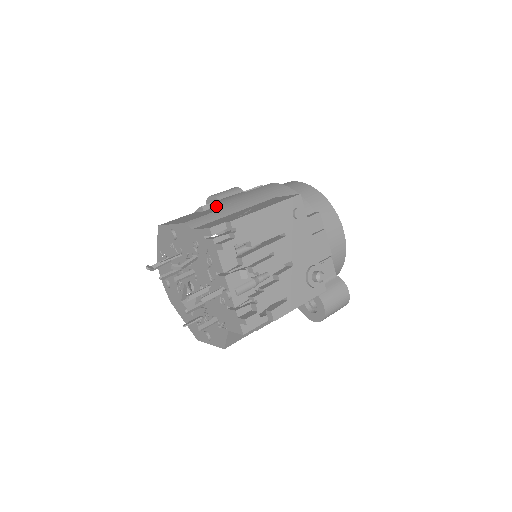
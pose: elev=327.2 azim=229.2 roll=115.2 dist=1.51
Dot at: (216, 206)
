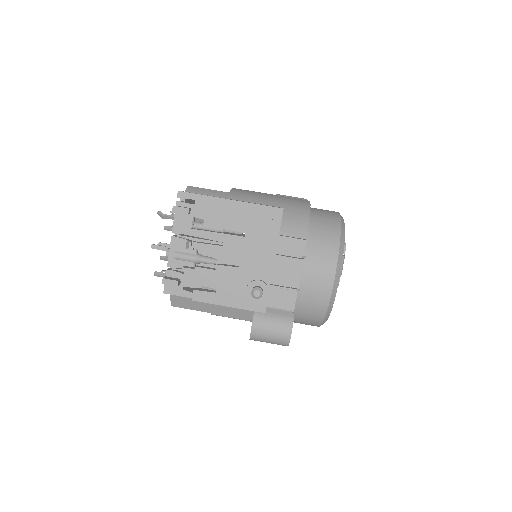
Dot at: (231, 189)
